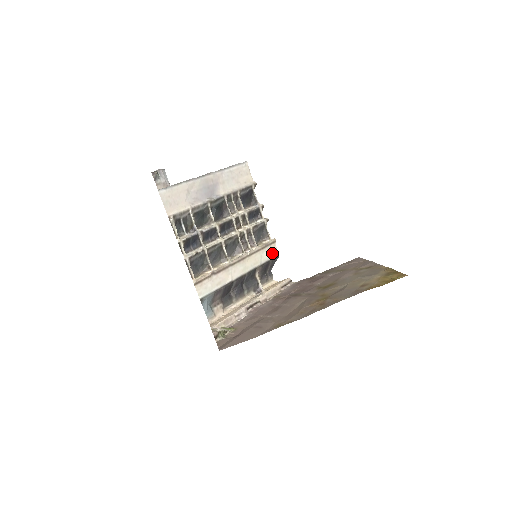
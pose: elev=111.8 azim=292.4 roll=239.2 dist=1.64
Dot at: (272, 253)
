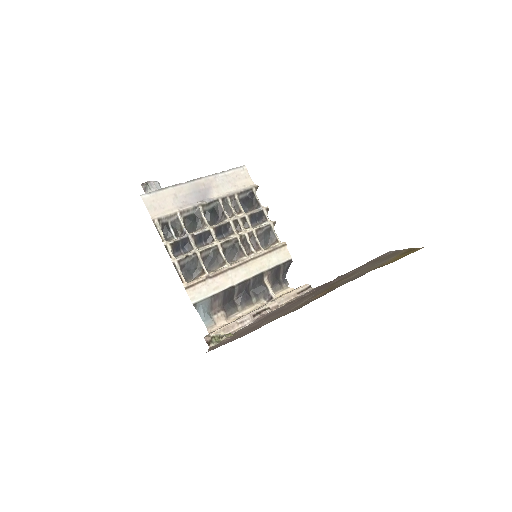
Dot at: (283, 257)
